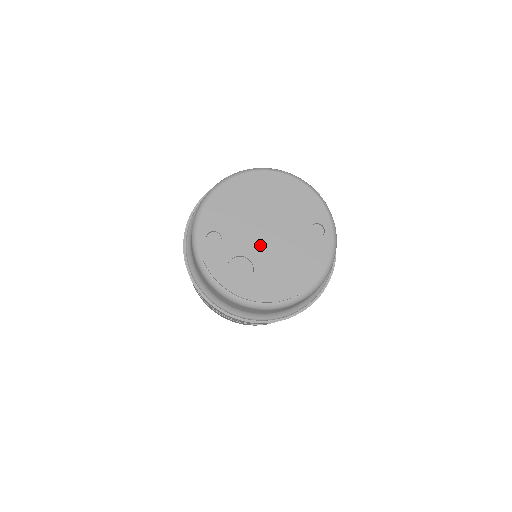
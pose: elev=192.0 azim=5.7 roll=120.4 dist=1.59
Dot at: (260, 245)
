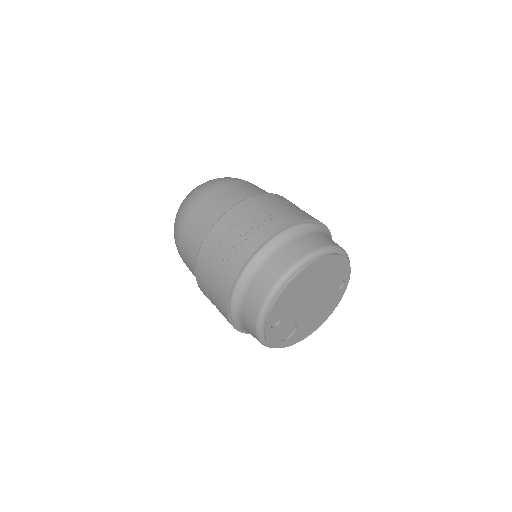
Dot at: (304, 312)
